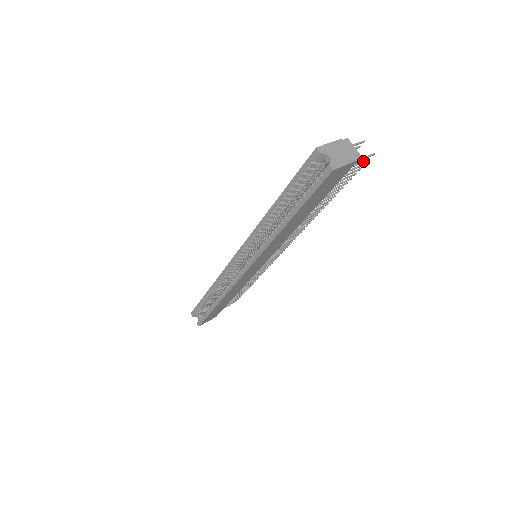
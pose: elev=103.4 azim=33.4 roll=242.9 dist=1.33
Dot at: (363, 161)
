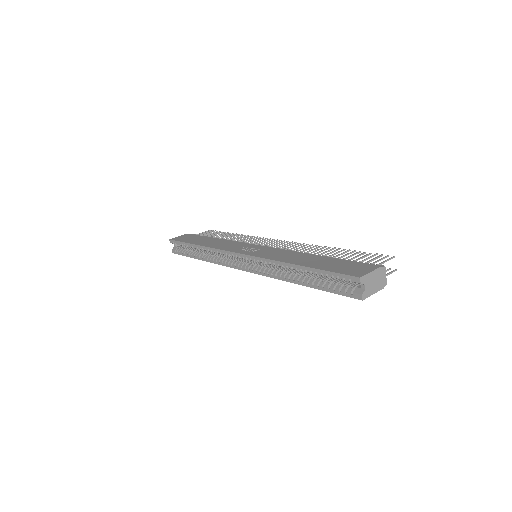
Dot at: occluded
